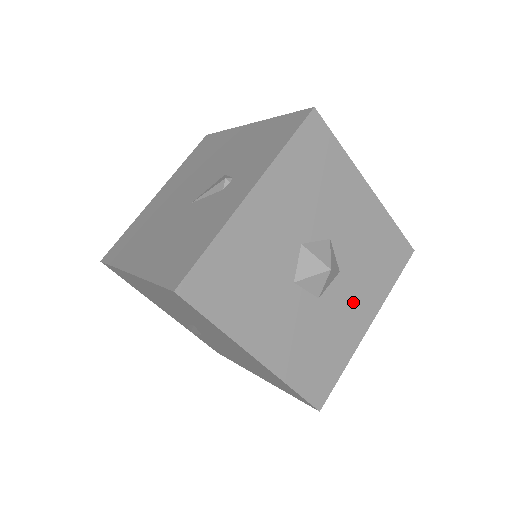
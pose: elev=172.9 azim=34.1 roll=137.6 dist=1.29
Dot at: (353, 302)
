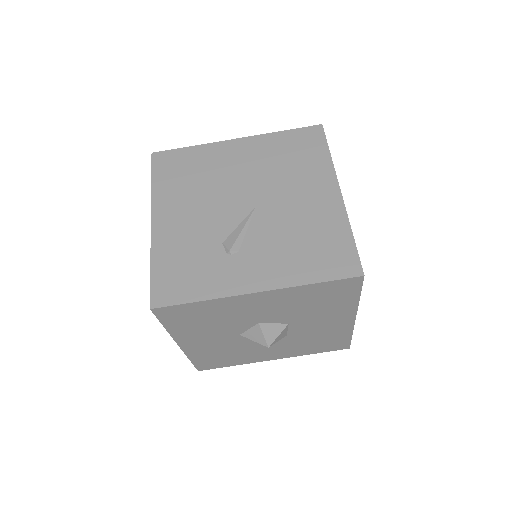
Dot at: (322, 322)
